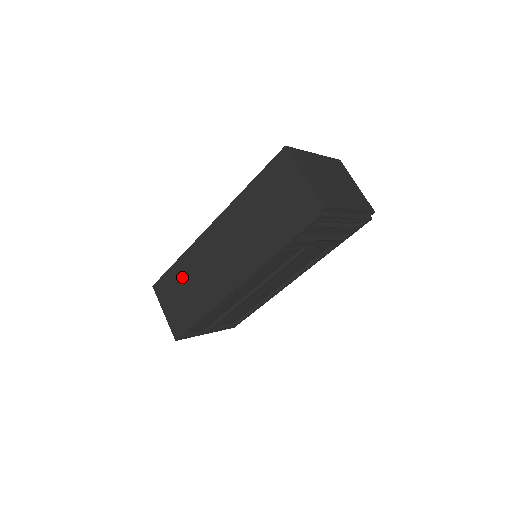
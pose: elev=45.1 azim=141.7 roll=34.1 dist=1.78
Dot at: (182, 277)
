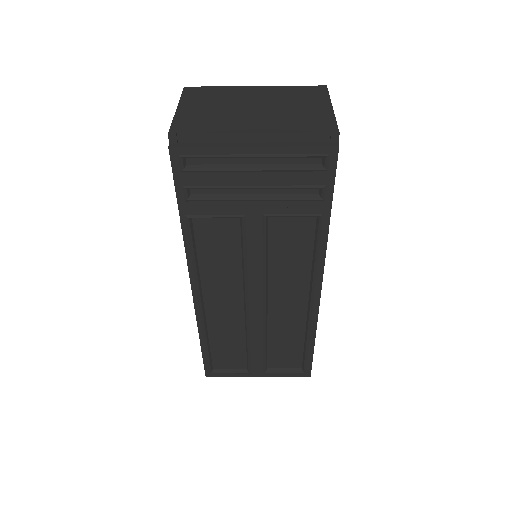
Dot at: occluded
